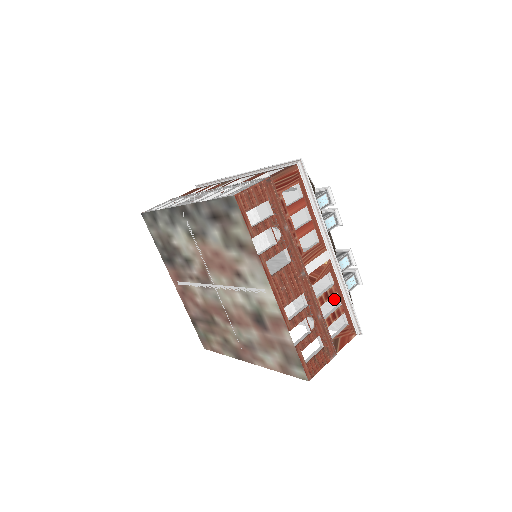
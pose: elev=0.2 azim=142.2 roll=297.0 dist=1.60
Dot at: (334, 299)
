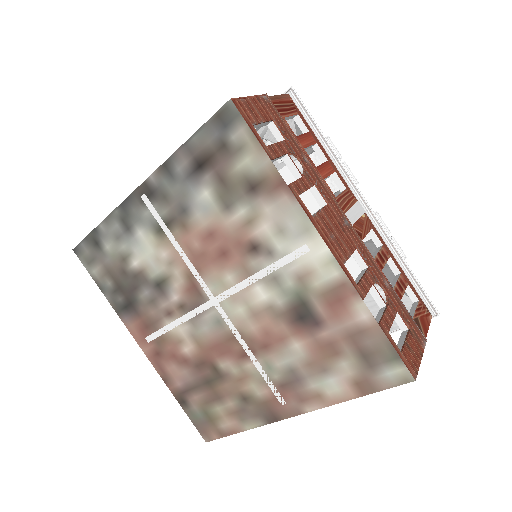
Dot at: occluded
